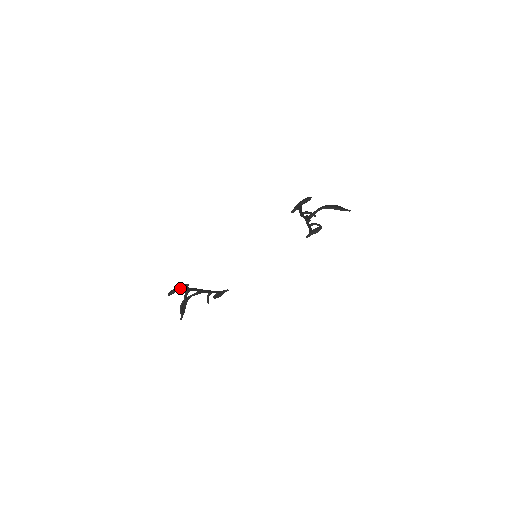
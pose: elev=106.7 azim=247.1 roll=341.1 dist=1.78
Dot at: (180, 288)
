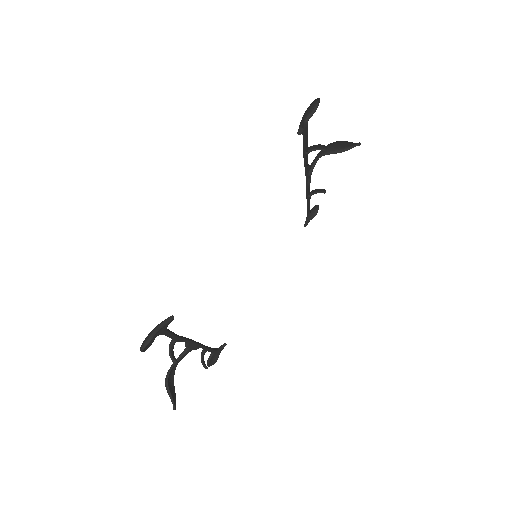
Dot at: (160, 327)
